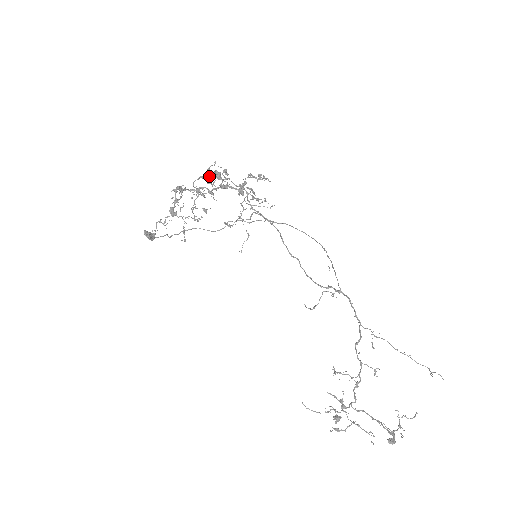
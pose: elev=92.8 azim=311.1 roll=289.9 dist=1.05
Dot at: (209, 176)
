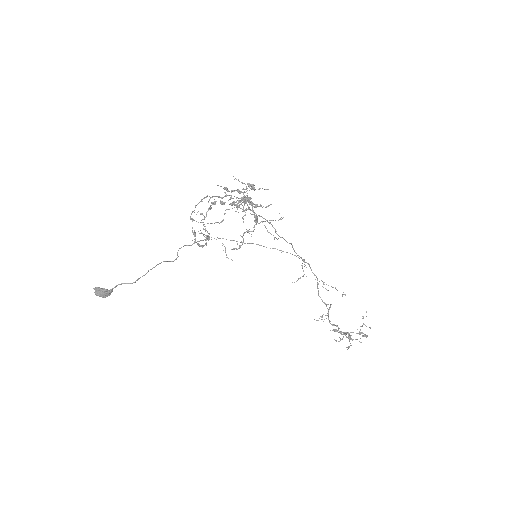
Dot at: occluded
